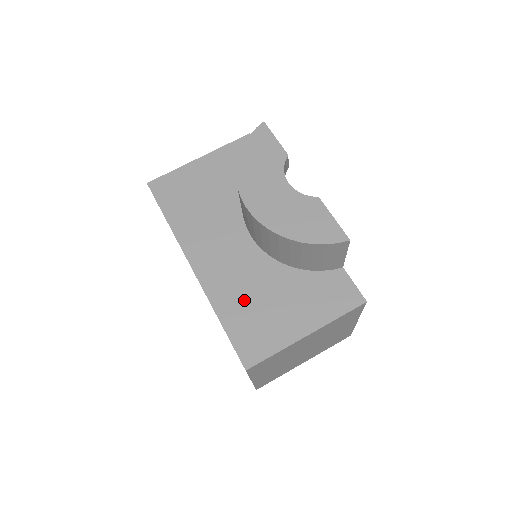
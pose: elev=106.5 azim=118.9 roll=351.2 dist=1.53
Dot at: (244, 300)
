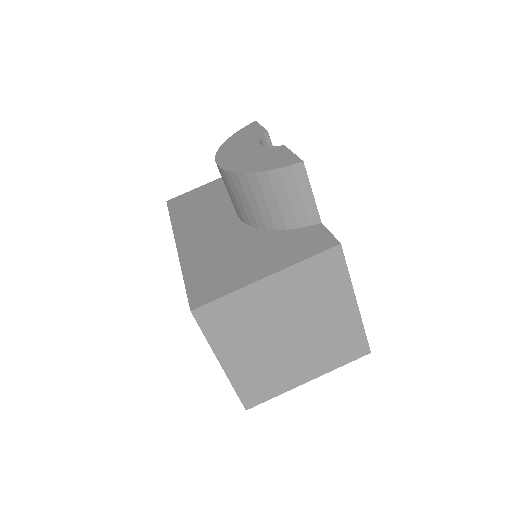
Dot at: (213, 259)
